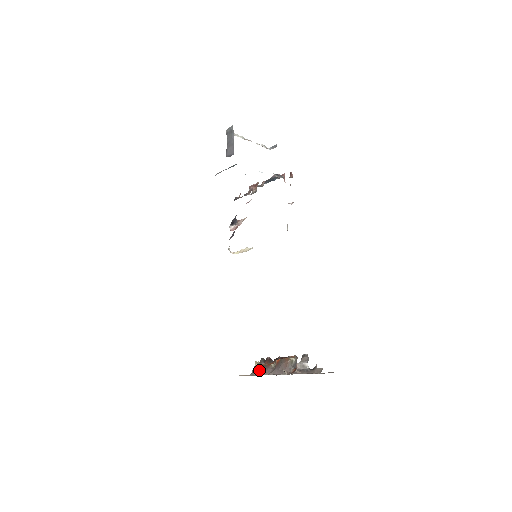
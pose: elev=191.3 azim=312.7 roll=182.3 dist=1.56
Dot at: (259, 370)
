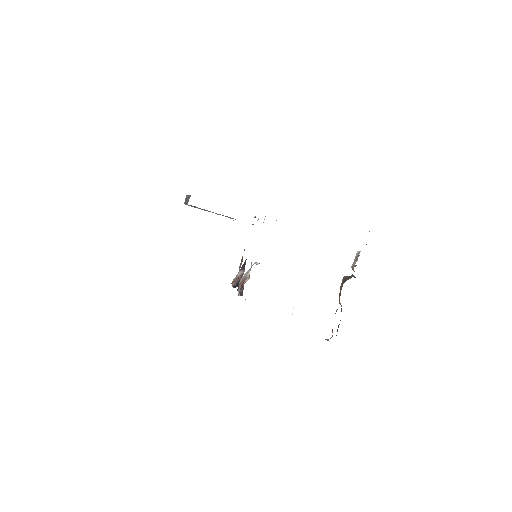
Dot at: occluded
